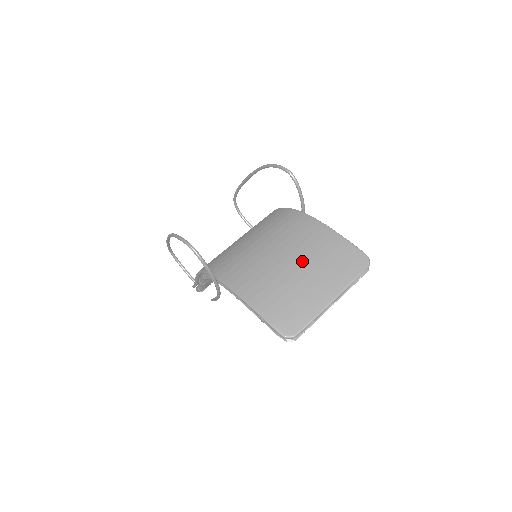
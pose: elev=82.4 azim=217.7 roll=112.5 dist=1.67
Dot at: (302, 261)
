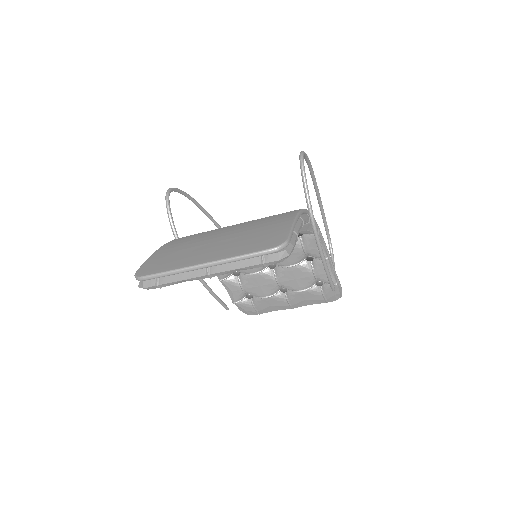
Dot at: (234, 232)
